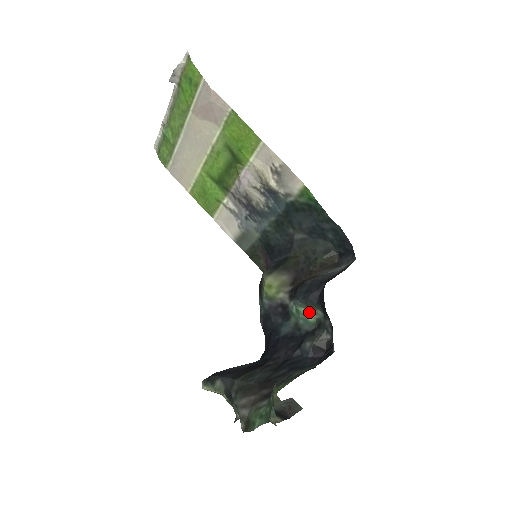
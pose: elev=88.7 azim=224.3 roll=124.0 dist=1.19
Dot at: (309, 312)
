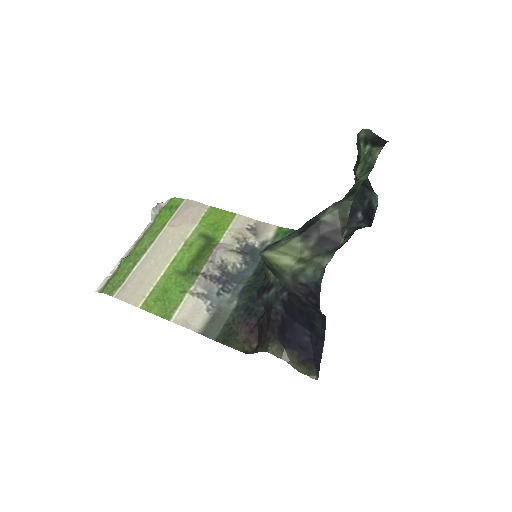
Dot at: occluded
